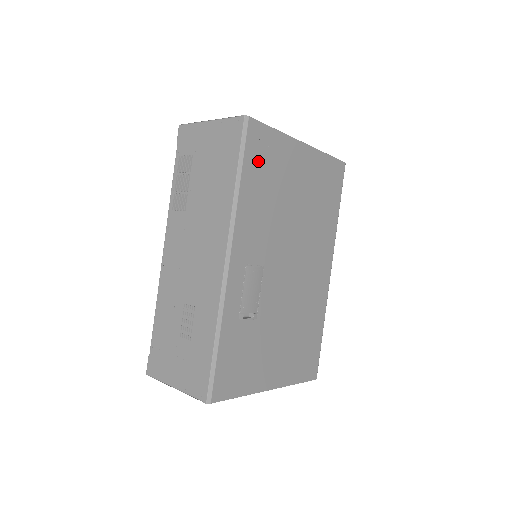
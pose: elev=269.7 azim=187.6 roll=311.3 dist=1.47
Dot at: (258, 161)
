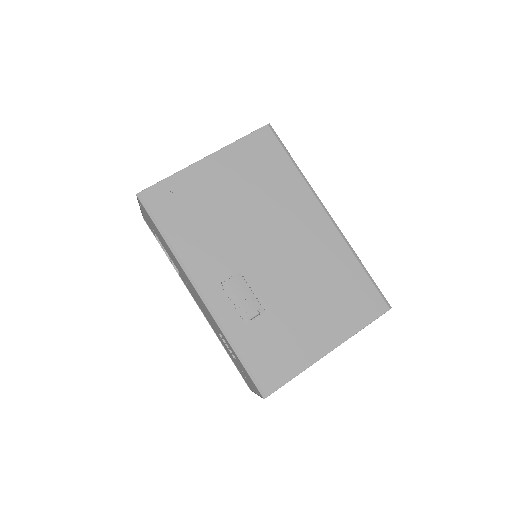
Dot at: (172, 211)
